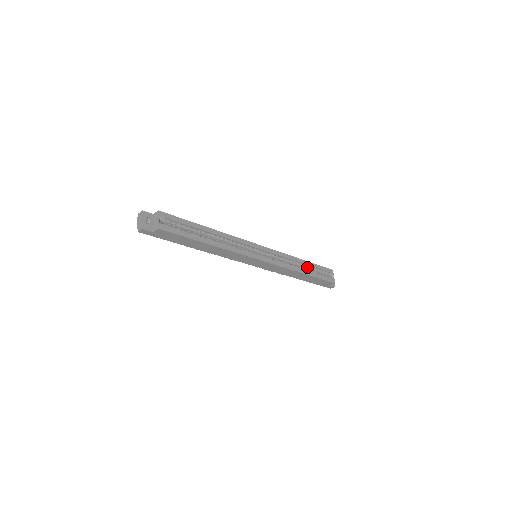
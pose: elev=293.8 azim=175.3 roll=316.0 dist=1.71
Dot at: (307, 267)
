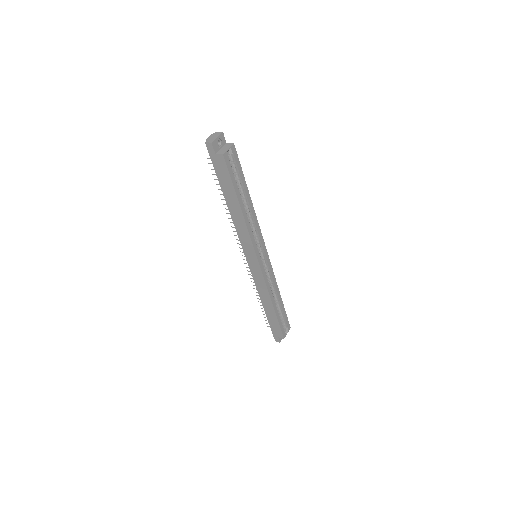
Dot at: (278, 305)
